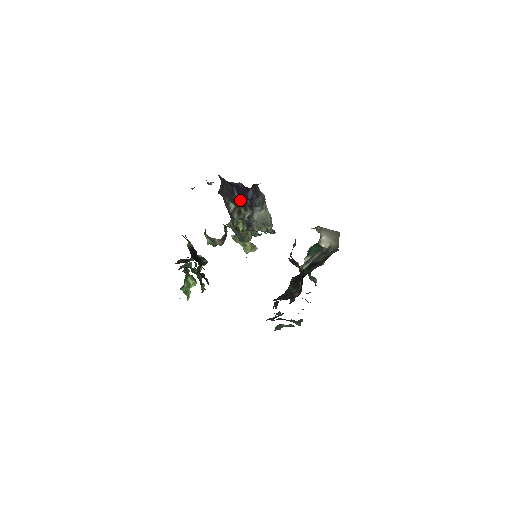
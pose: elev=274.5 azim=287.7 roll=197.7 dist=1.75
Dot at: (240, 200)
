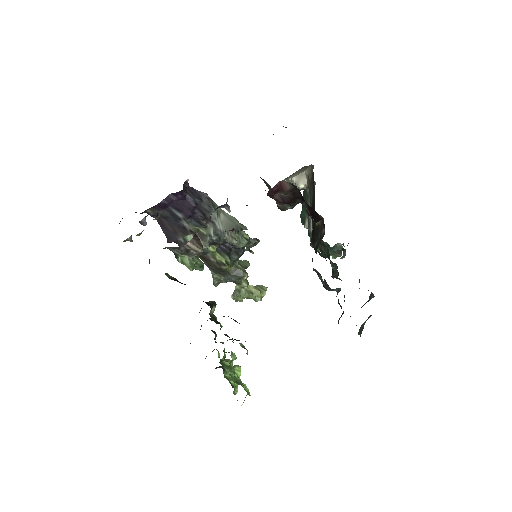
Dot at: (188, 218)
